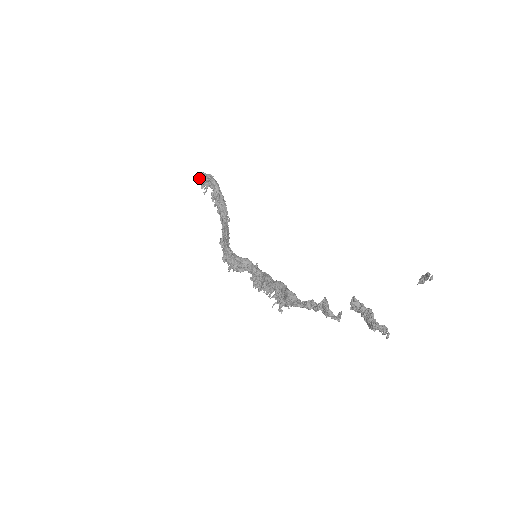
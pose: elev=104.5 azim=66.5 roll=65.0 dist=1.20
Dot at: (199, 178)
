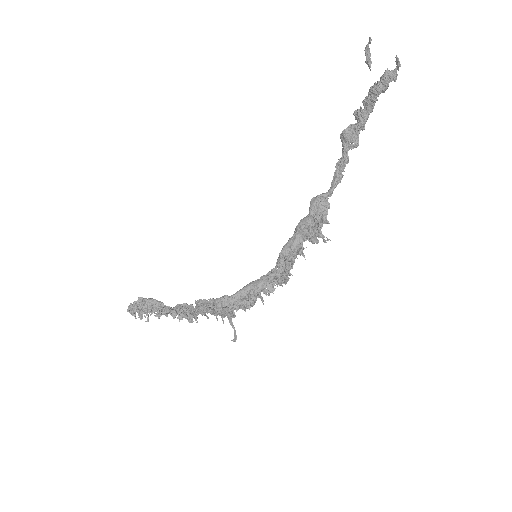
Dot at: (131, 309)
